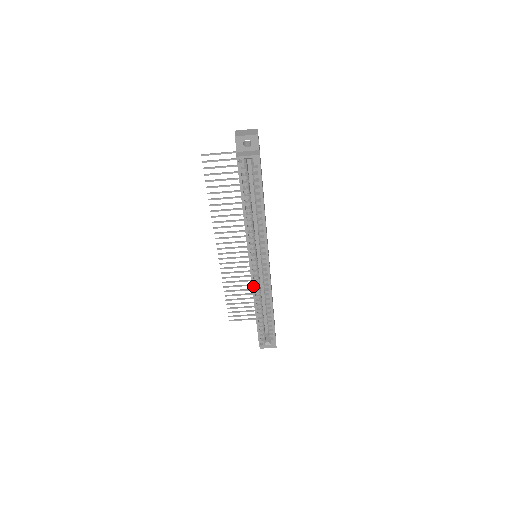
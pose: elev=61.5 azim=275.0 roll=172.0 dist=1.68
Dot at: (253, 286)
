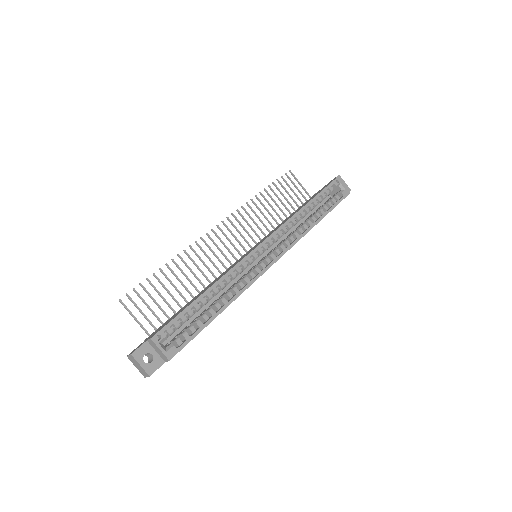
Dot at: (241, 262)
